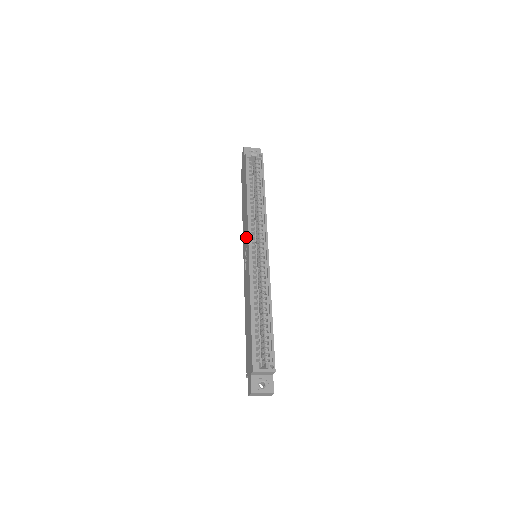
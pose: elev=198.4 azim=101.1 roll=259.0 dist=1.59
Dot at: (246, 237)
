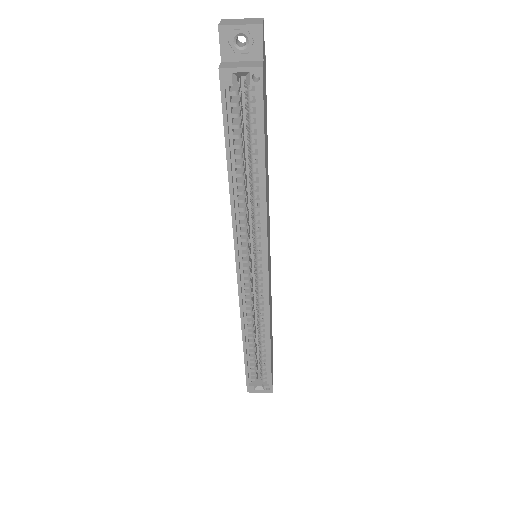
Dot at: occluded
